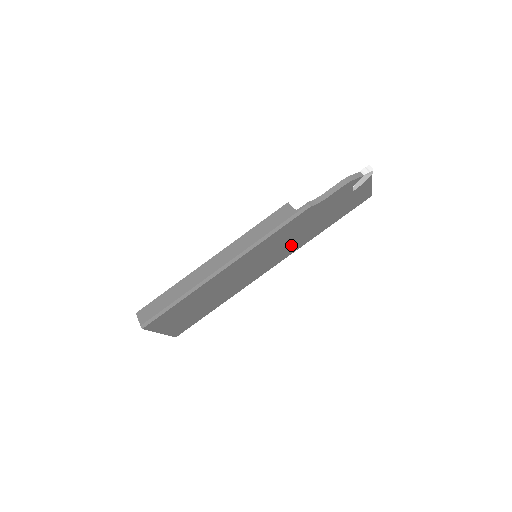
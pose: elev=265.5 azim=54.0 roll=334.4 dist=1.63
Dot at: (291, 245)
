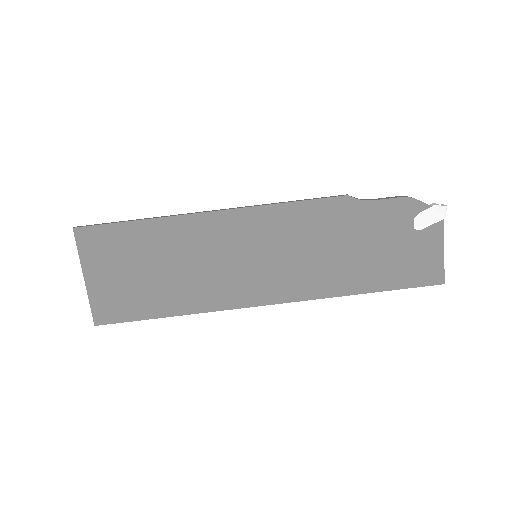
Dot at: (307, 272)
